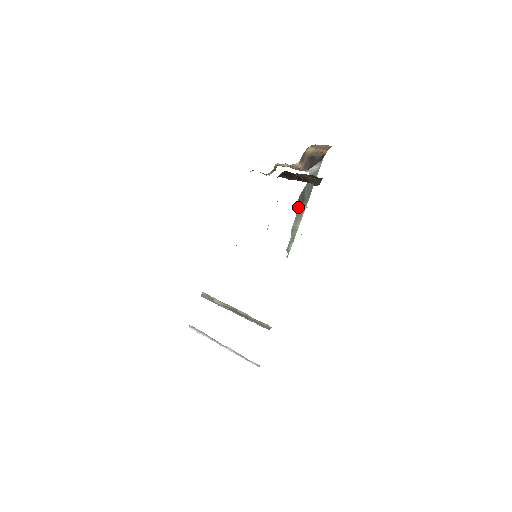
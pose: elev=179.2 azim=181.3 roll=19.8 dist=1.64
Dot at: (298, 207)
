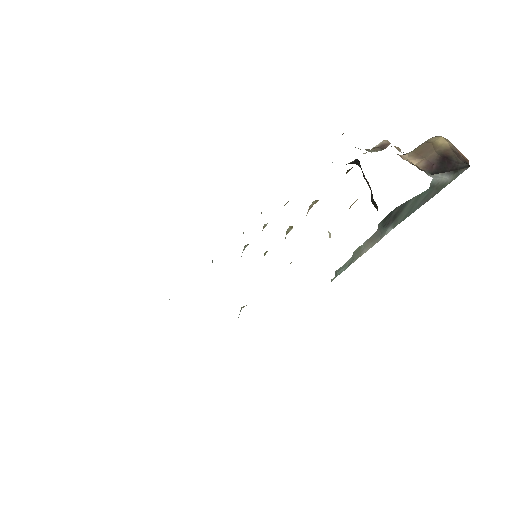
Dot at: (383, 223)
